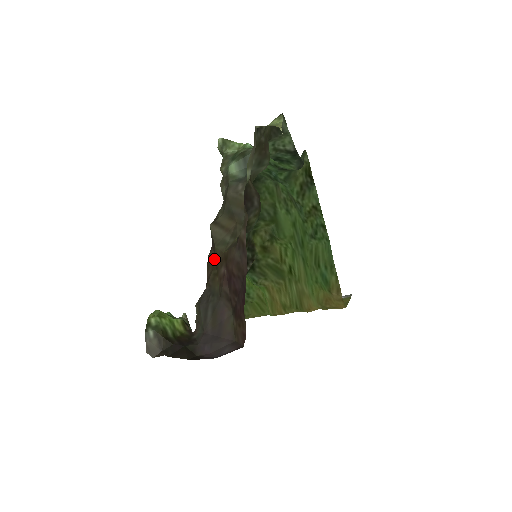
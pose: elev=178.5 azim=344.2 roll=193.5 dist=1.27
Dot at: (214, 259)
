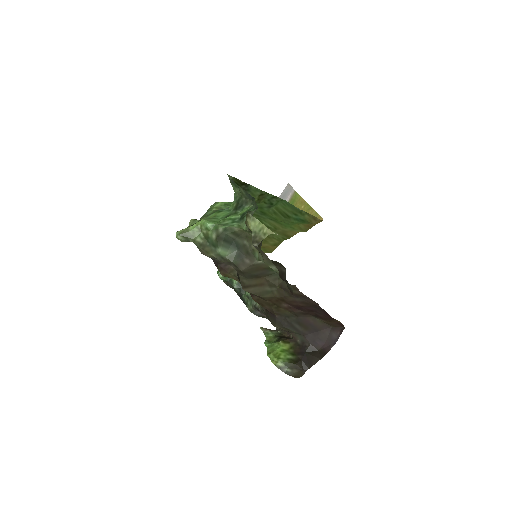
Dot at: (265, 301)
